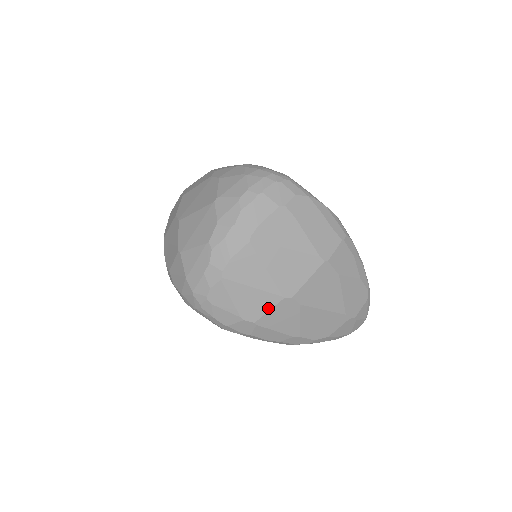
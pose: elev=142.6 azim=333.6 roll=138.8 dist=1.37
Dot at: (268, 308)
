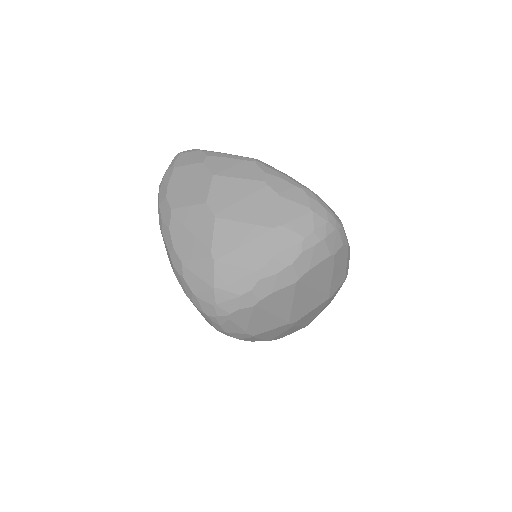
Dot at: (272, 328)
